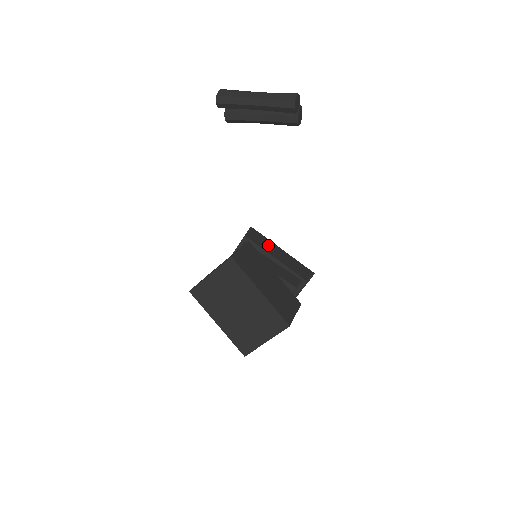
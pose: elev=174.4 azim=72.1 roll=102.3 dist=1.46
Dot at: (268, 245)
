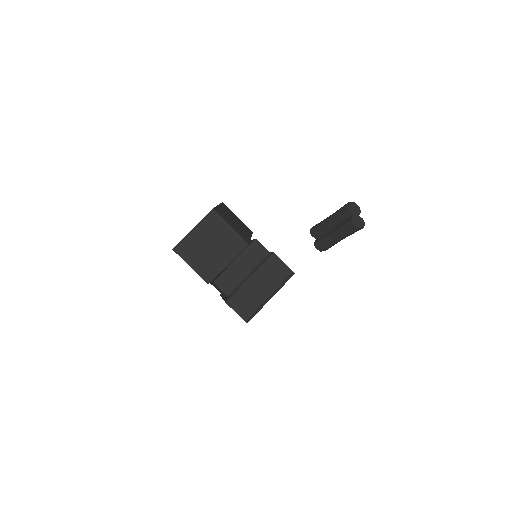
Dot at: occluded
